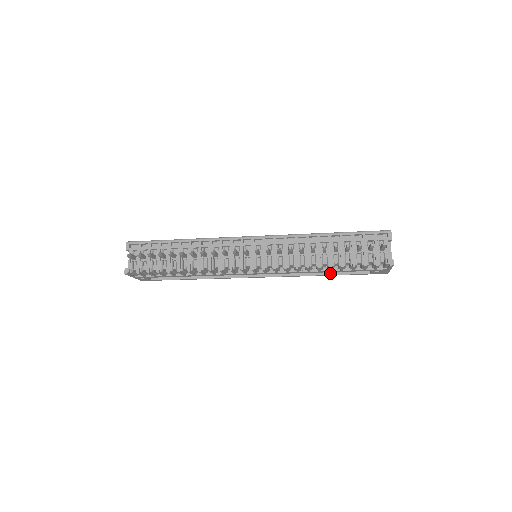
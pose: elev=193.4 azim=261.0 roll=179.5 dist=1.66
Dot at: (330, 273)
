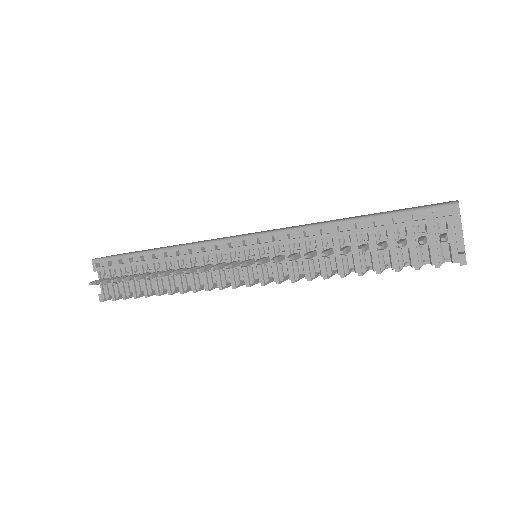
Dot at: occluded
